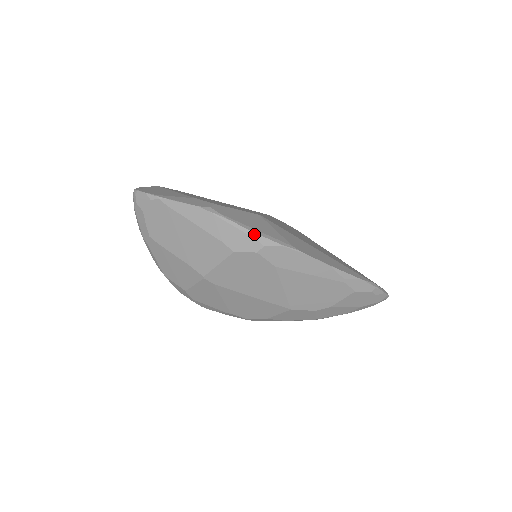
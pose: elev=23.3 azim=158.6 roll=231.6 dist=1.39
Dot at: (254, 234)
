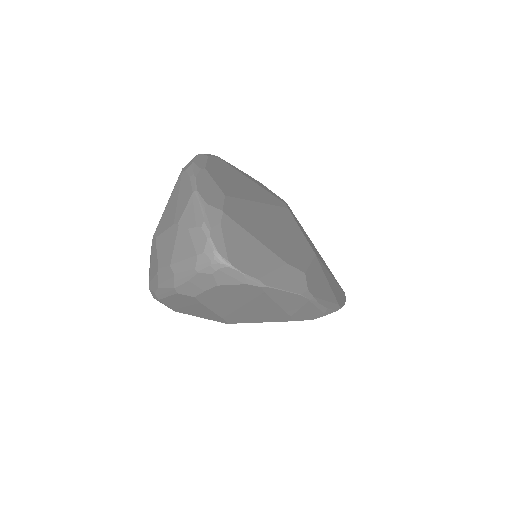
Dot at: (326, 309)
